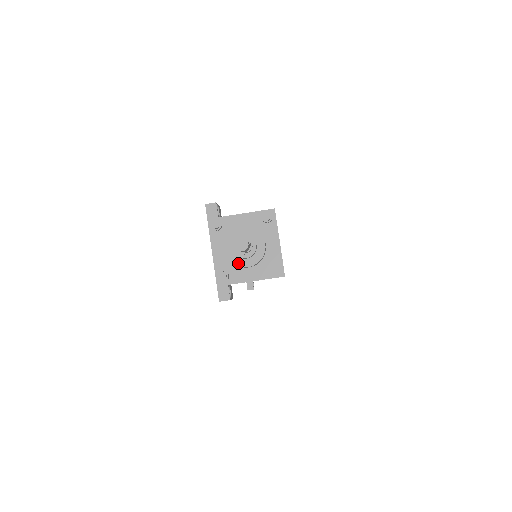
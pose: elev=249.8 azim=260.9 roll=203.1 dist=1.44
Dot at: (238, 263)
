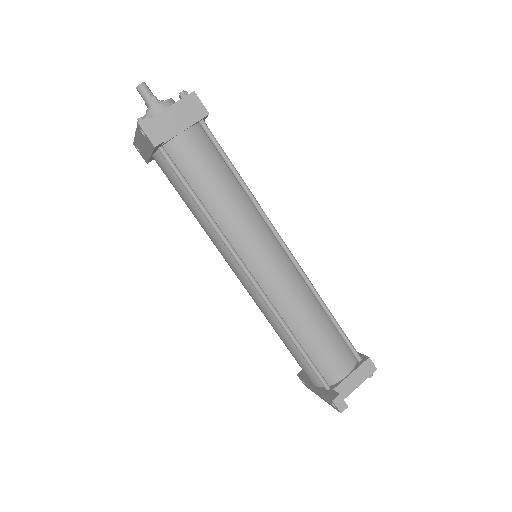
Dot at: (151, 110)
